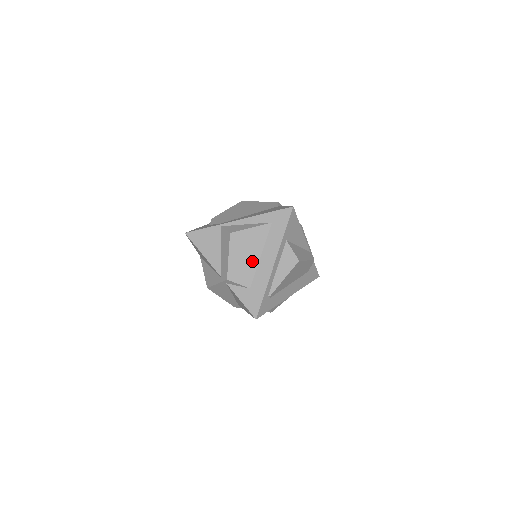
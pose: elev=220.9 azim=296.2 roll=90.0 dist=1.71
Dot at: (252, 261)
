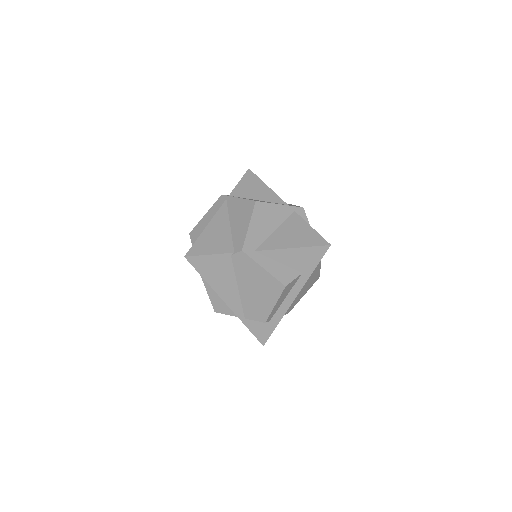
Dot at: occluded
